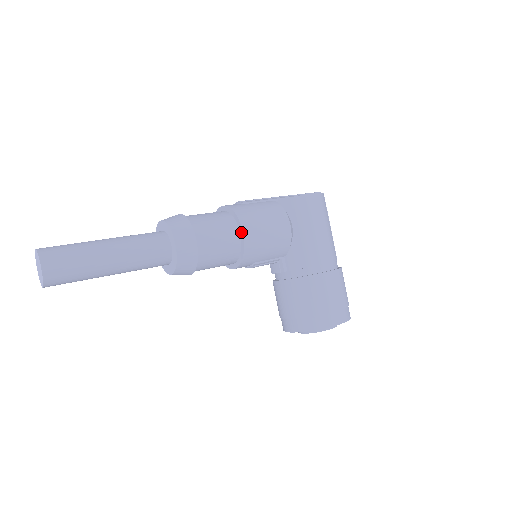
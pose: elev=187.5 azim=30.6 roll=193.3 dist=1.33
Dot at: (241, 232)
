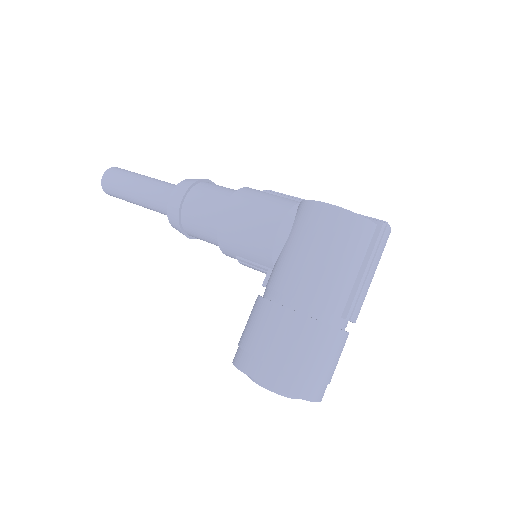
Dot at: (224, 210)
